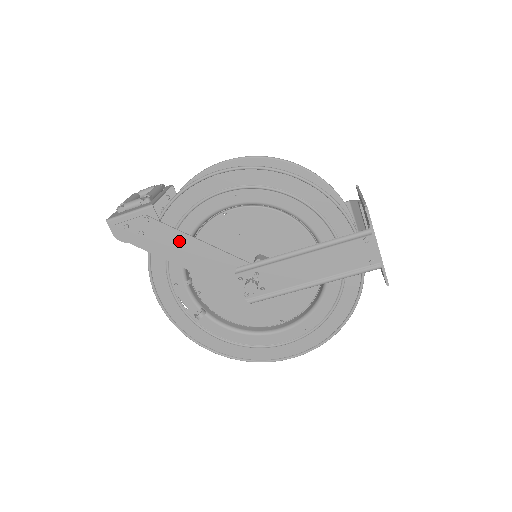
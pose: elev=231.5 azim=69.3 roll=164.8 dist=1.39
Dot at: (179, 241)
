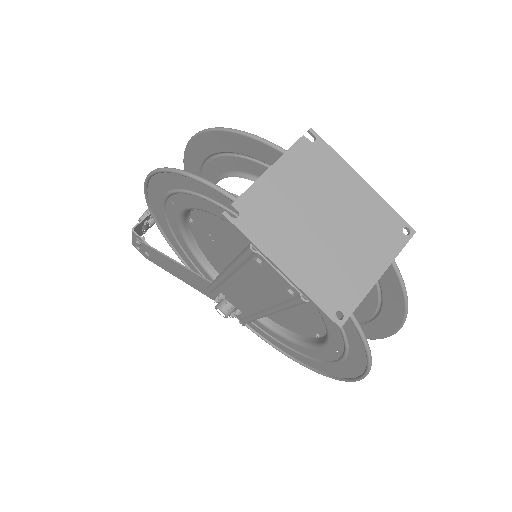
Dot at: (165, 260)
